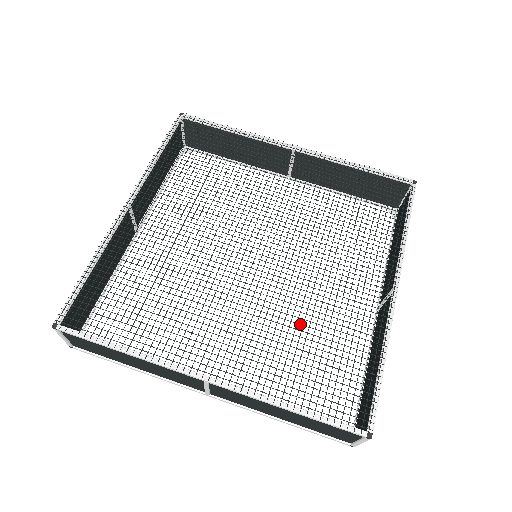
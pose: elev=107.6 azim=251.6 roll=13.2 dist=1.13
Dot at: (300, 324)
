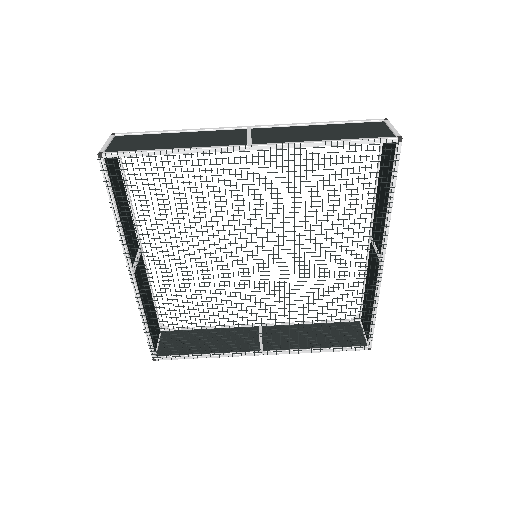
Dot at: occluded
